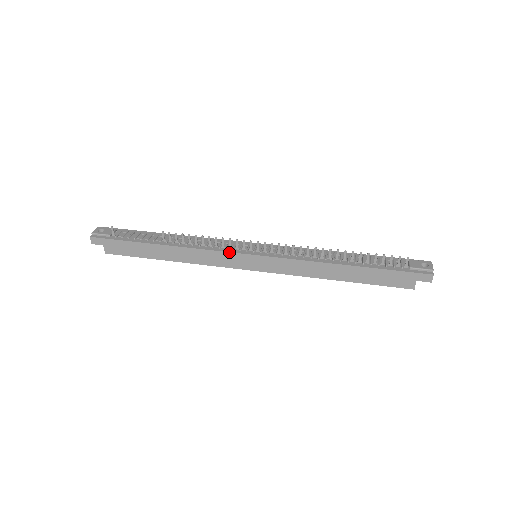
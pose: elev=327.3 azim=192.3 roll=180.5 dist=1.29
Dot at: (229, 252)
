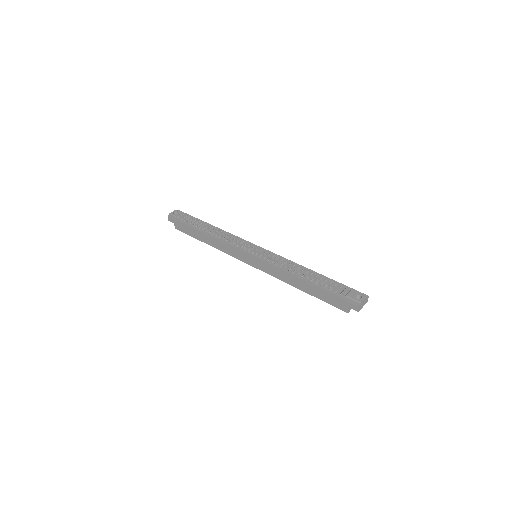
Dot at: (237, 249)
